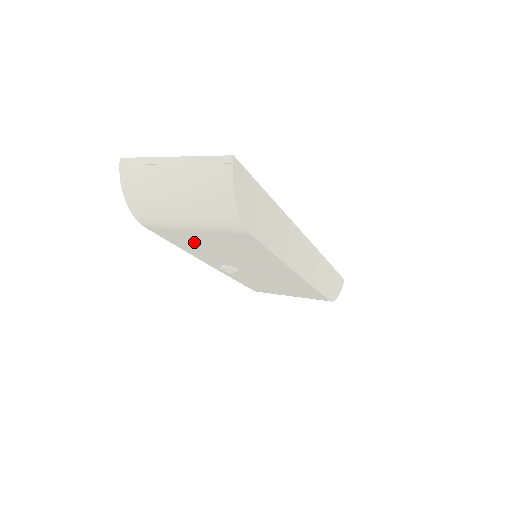
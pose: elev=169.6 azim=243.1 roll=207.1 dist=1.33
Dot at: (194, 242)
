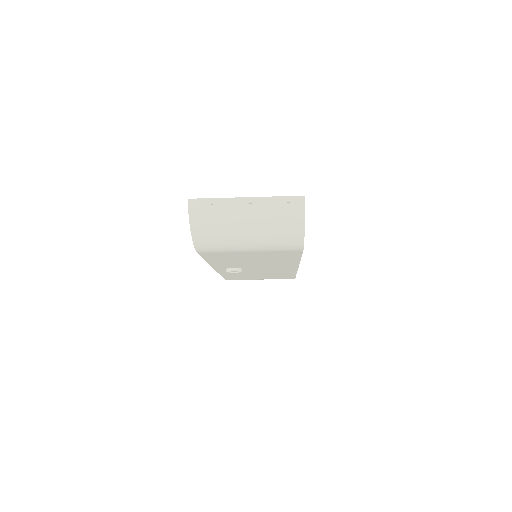
Dot at: (232, 258)
